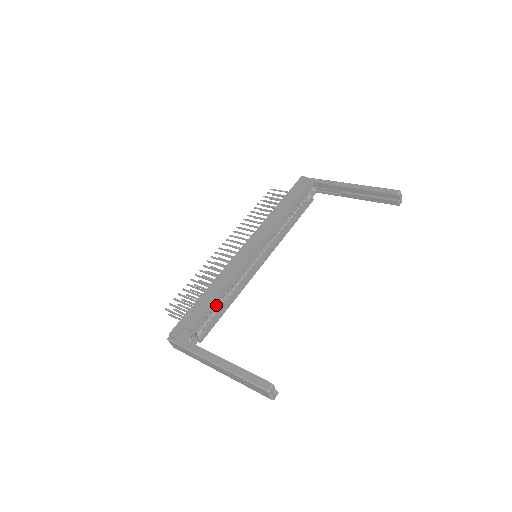
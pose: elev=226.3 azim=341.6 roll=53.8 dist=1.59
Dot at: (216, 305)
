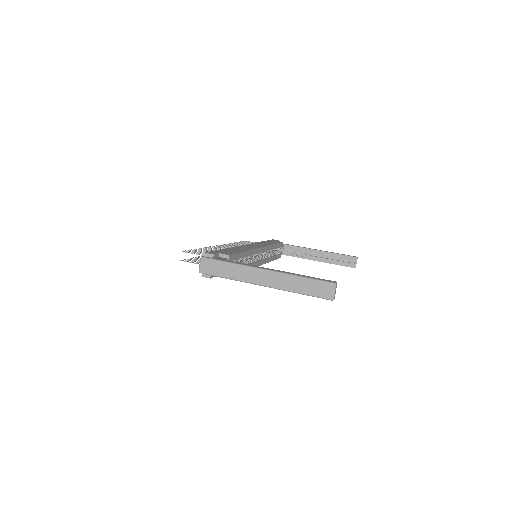
Dot at: (240, 258)
